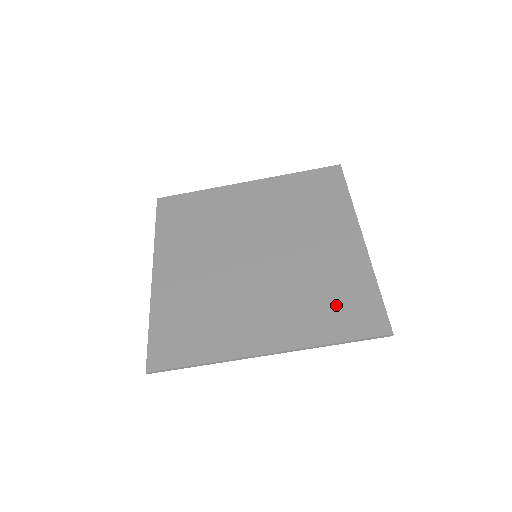
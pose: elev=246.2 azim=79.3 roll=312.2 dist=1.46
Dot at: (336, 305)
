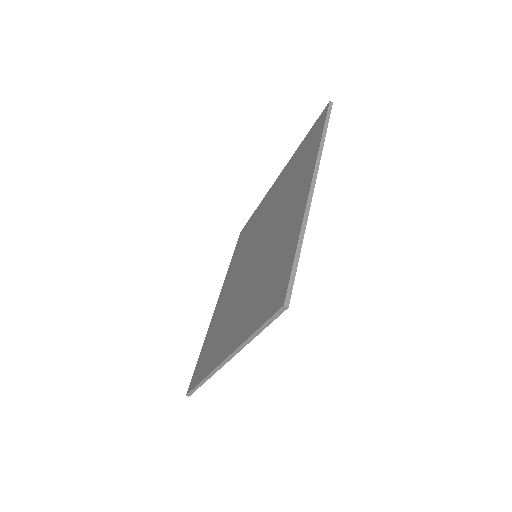
Dot at: (267, 286)
